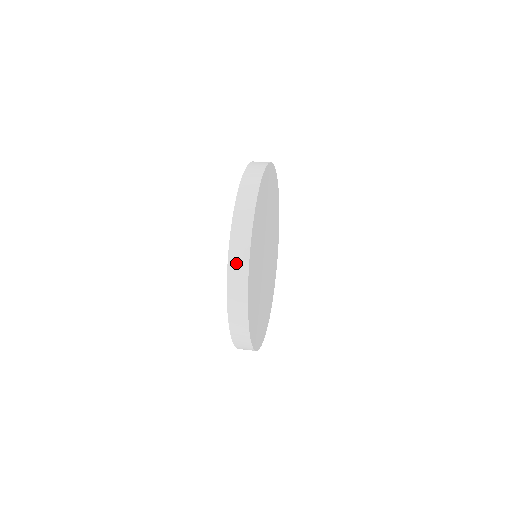
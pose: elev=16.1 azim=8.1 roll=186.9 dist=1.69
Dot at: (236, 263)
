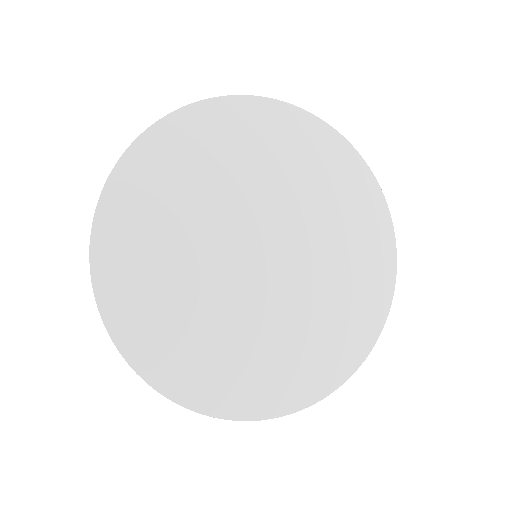
Dot at: occluded
